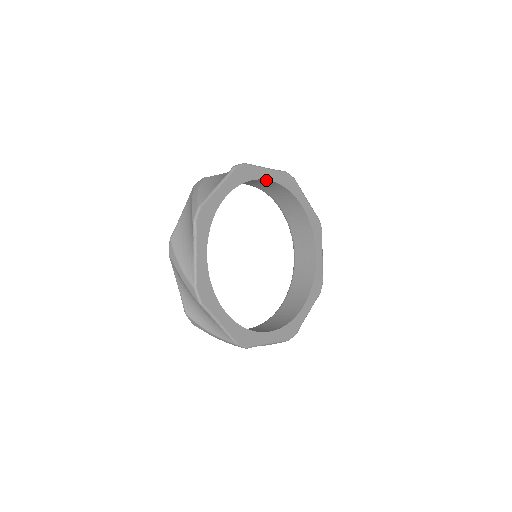
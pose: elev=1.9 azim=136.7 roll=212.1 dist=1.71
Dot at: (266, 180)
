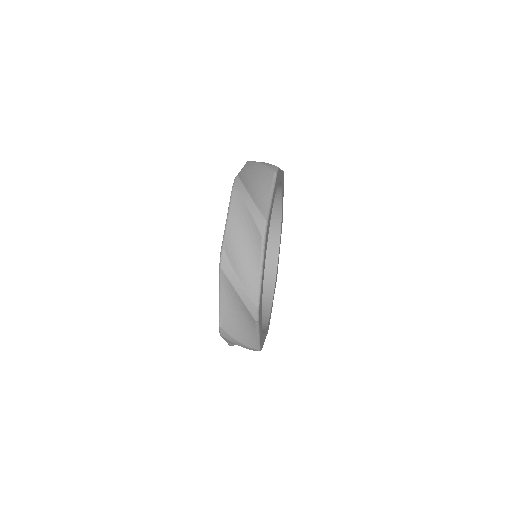
Dot at: occluded
